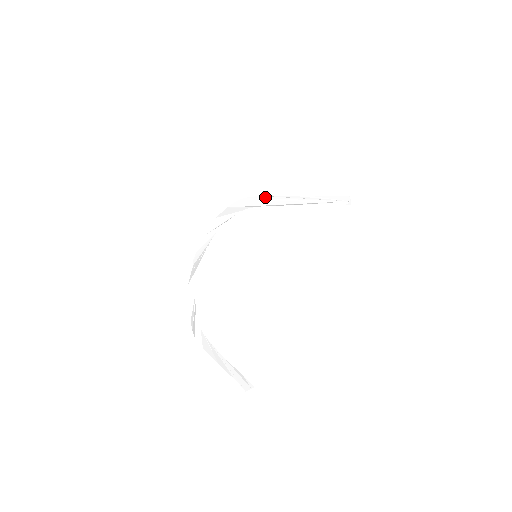
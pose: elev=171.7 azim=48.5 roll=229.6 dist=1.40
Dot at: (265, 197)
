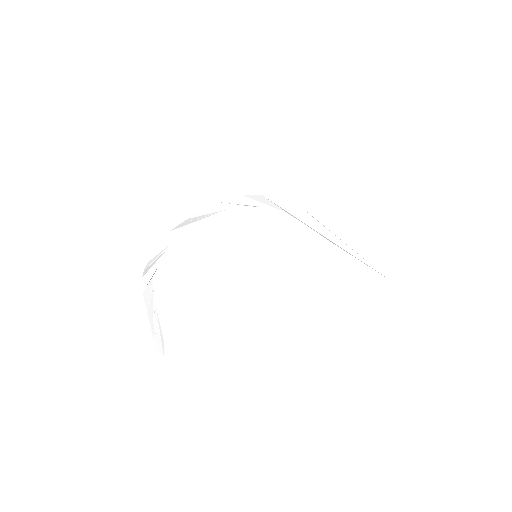
Dot at: (307, 214)
